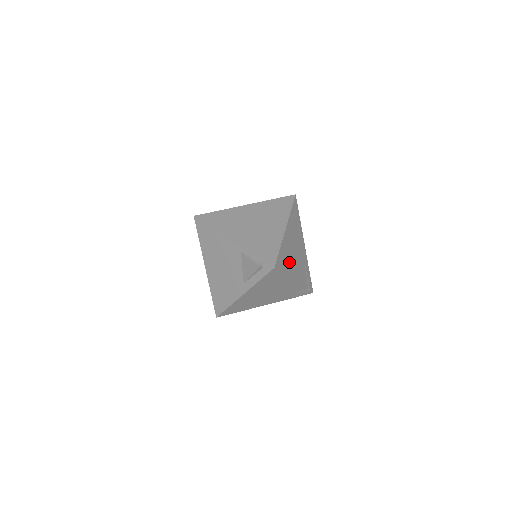
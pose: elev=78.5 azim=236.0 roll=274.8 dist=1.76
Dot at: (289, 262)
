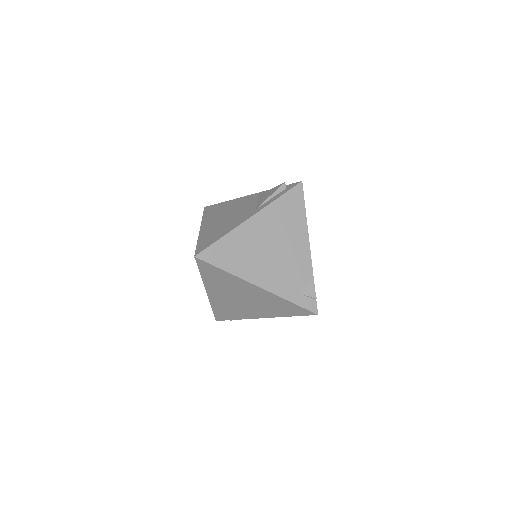
Dot at: occluded
